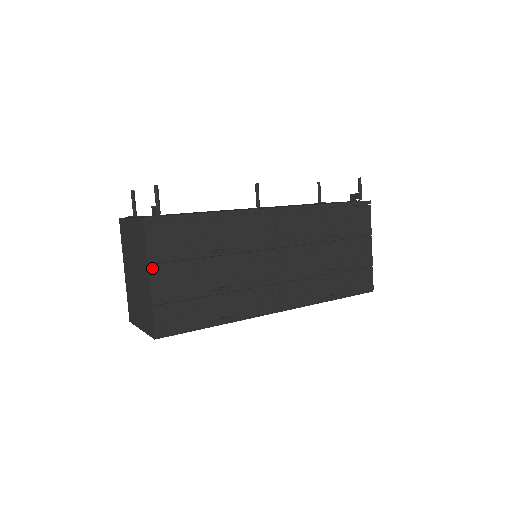
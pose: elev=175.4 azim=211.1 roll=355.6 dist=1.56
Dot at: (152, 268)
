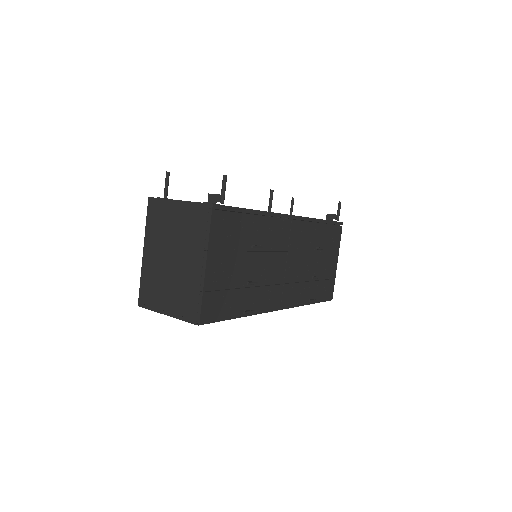
Dot at: (209, 254)
